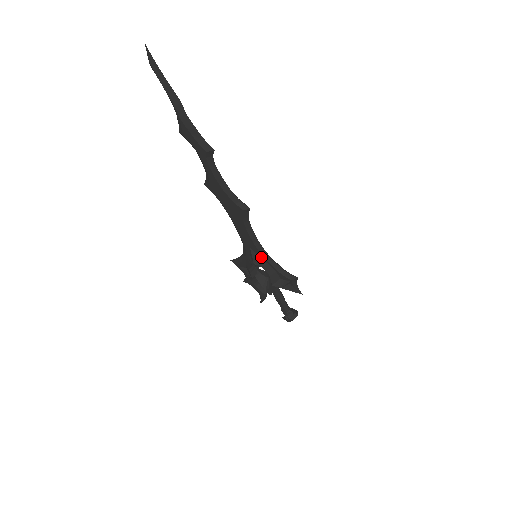
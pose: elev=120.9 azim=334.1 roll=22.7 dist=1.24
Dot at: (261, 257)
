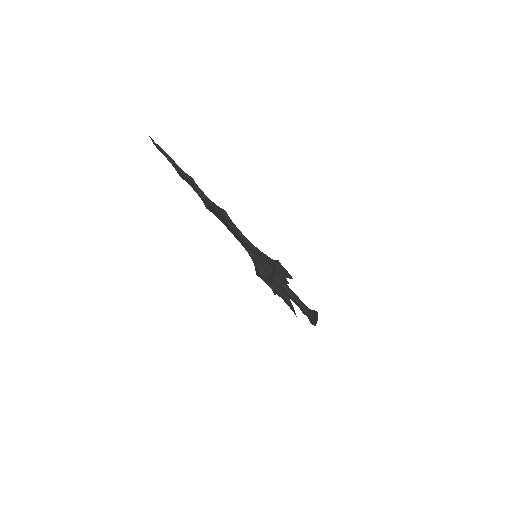
Dot at: (254, 253)
